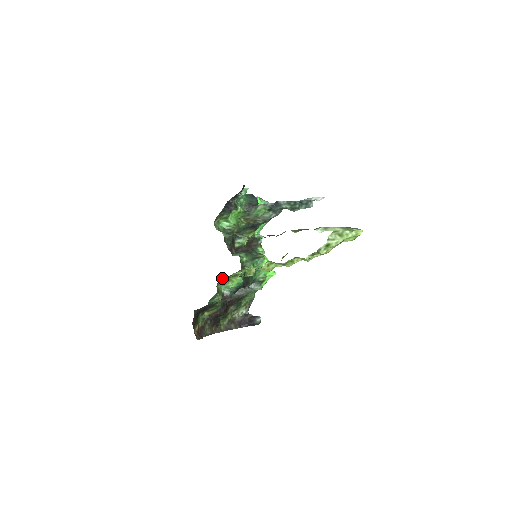
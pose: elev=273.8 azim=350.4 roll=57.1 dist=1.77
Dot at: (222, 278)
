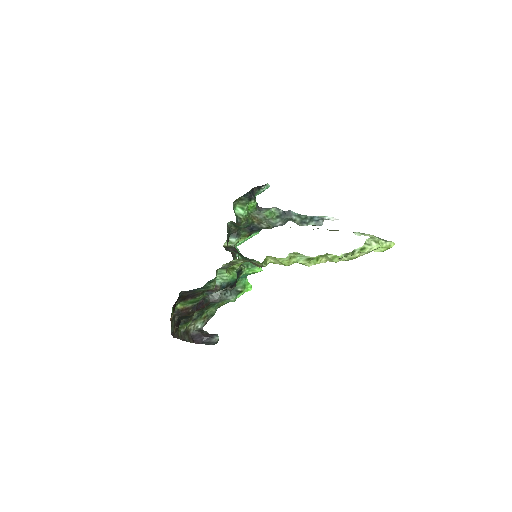
Dot at: occluded
